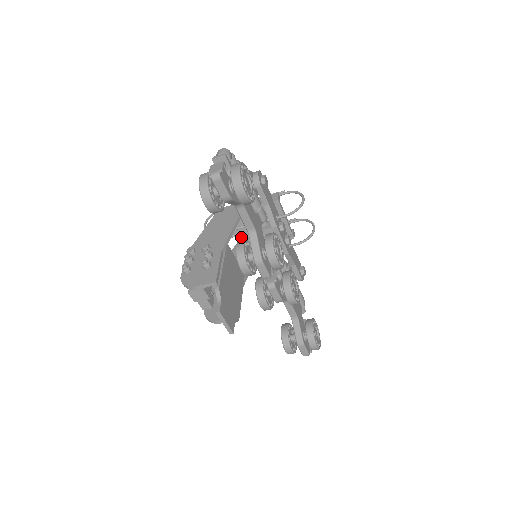
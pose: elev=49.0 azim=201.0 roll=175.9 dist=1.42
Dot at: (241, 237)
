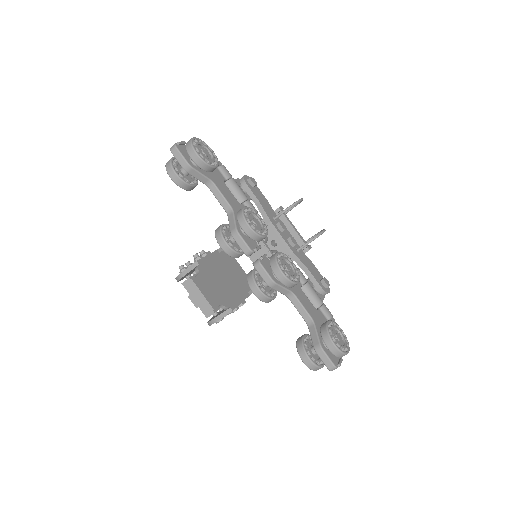
Dot at: occluded
